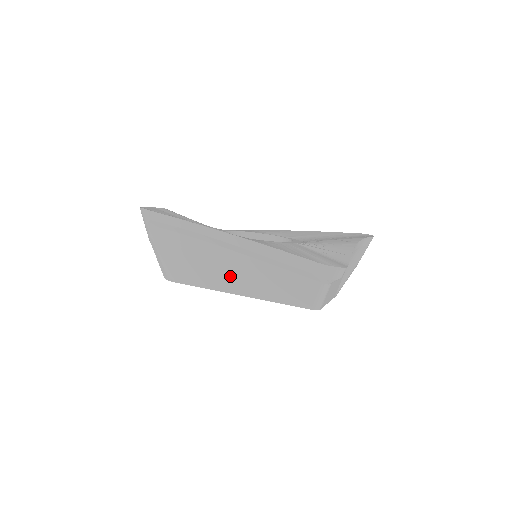
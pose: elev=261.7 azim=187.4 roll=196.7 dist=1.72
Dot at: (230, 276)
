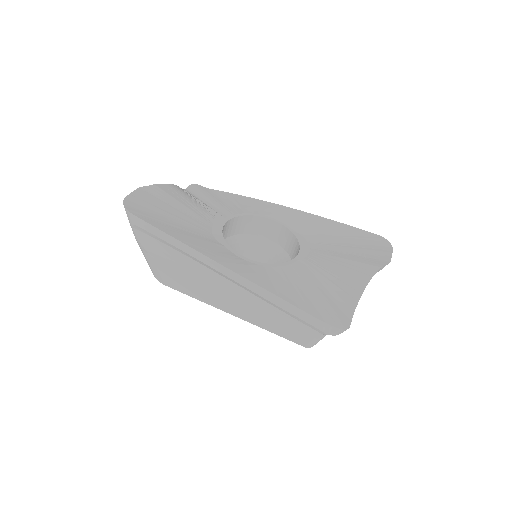
Dot at: (223, 298)
